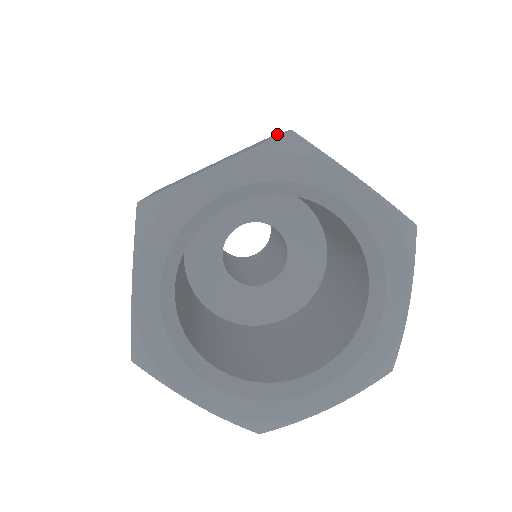
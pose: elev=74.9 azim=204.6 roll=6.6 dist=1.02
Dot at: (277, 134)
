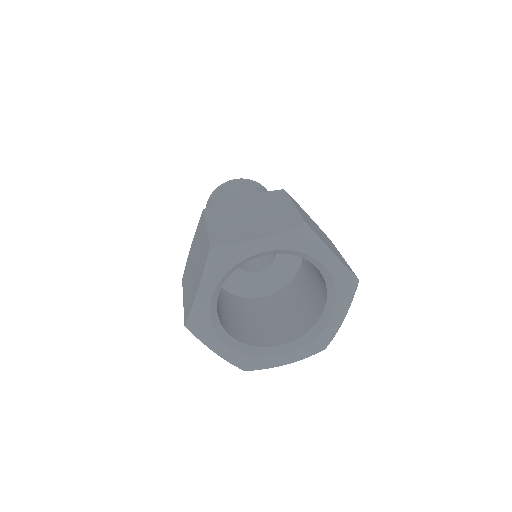
Dot at: (206, 228)
